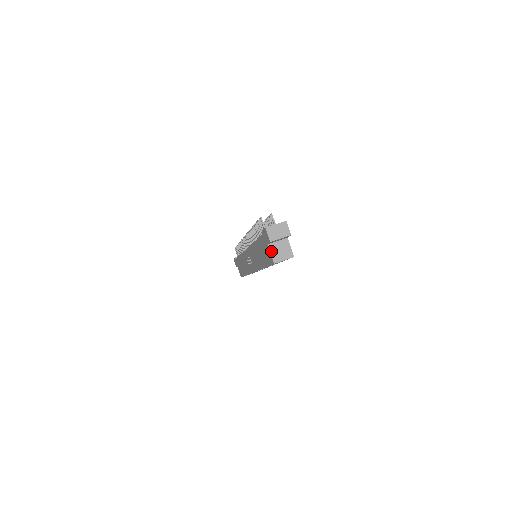
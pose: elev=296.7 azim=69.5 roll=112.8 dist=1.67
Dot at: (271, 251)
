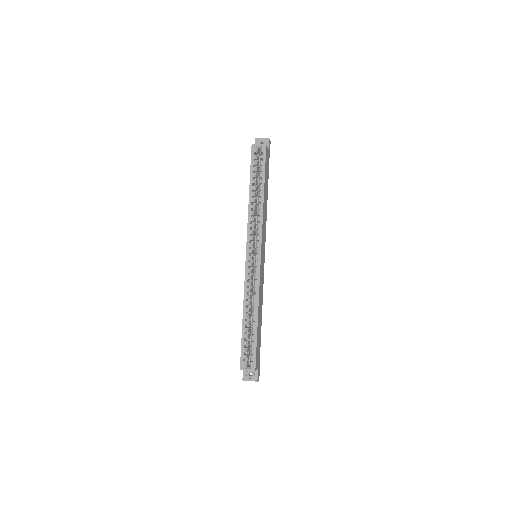
Dot at: occluded
